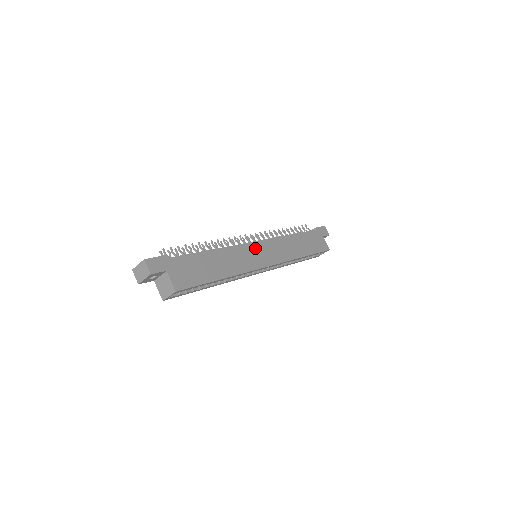
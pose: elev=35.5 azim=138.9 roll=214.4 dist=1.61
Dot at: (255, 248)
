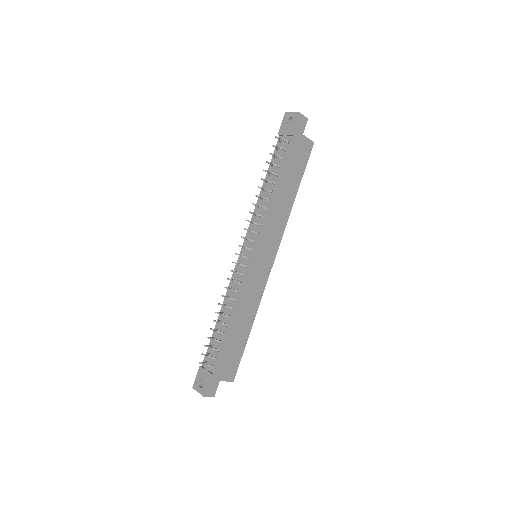
Dot at: (256, 265)
